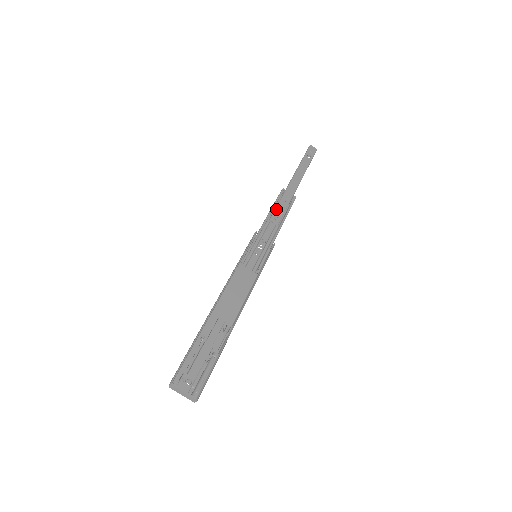
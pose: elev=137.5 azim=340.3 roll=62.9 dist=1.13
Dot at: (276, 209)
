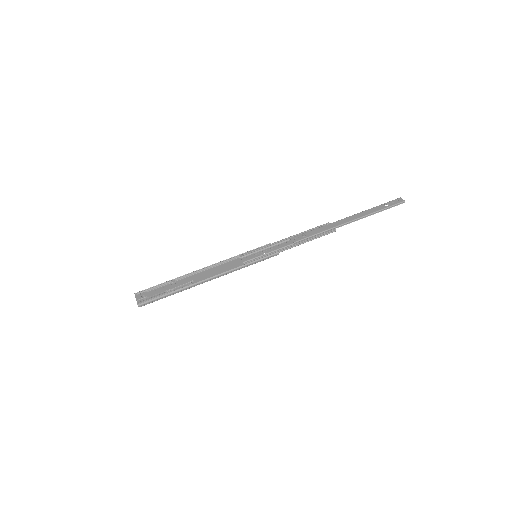
Dot at: (304, 233)
